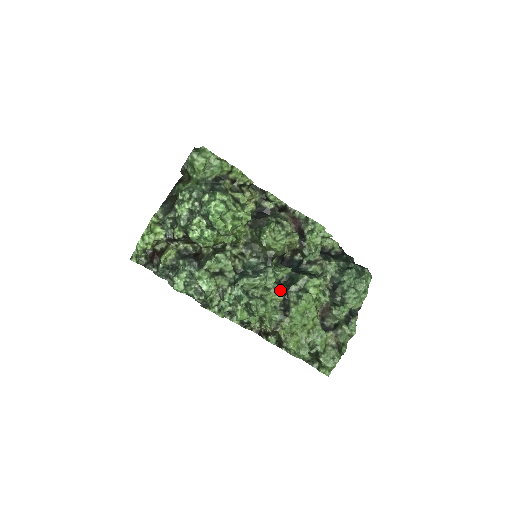
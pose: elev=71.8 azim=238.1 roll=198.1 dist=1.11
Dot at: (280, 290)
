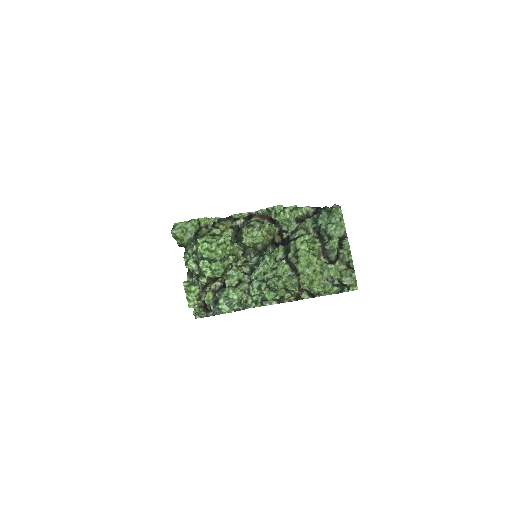
Dot at: (282, 263)
